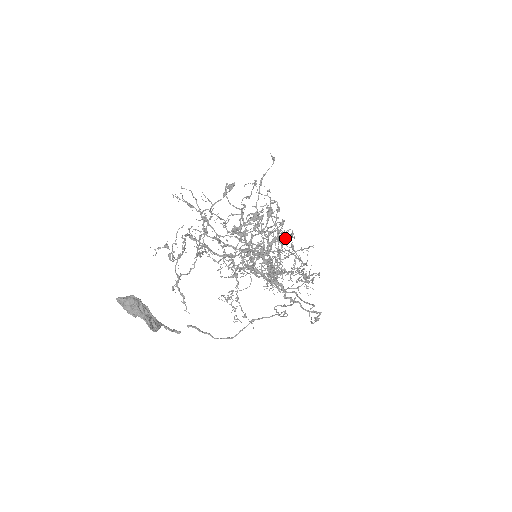
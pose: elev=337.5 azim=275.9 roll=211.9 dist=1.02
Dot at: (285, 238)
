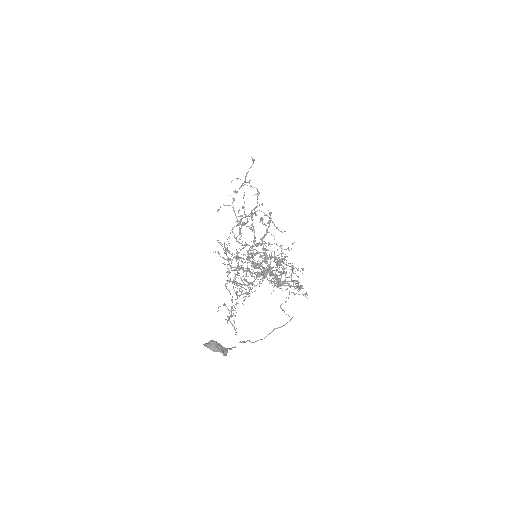
Dot at: (265, 215)
